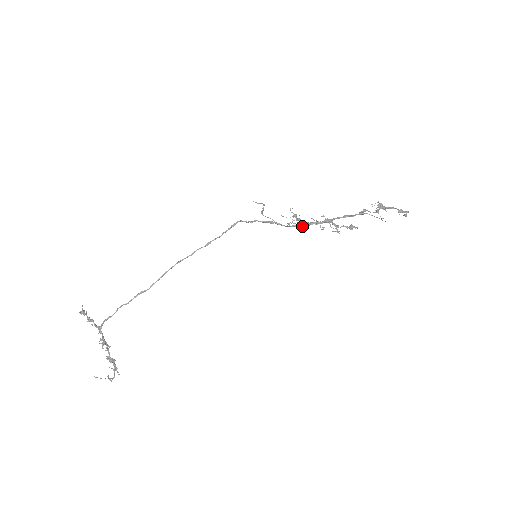
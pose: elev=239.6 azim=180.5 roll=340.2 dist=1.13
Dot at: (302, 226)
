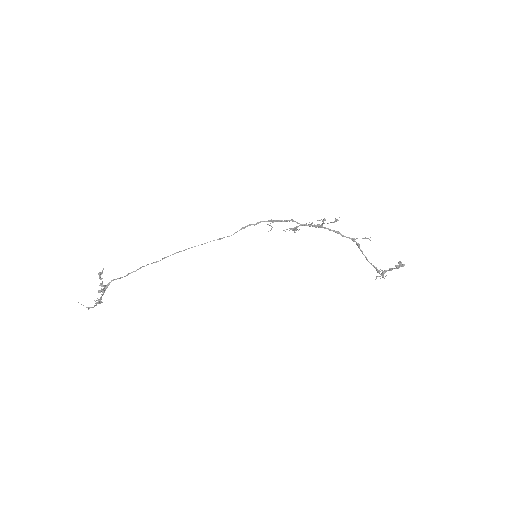
Dot at: (296, 222)
